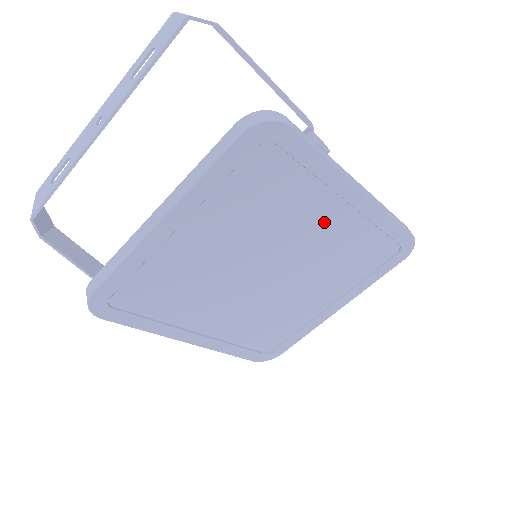
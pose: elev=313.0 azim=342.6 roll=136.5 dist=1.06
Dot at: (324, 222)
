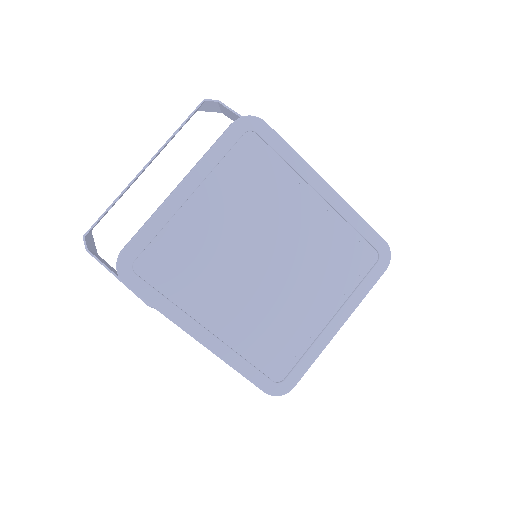
Dot at: (304, 212)
